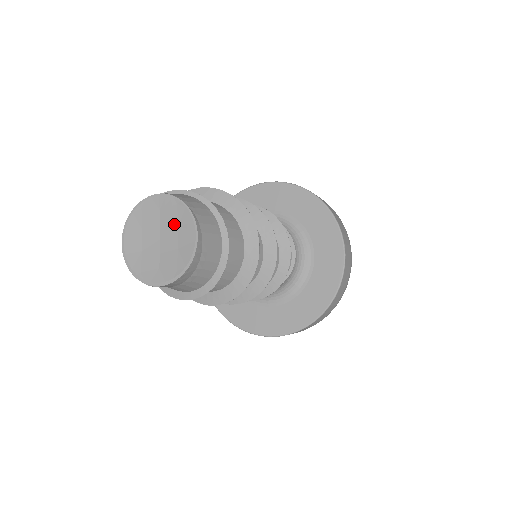
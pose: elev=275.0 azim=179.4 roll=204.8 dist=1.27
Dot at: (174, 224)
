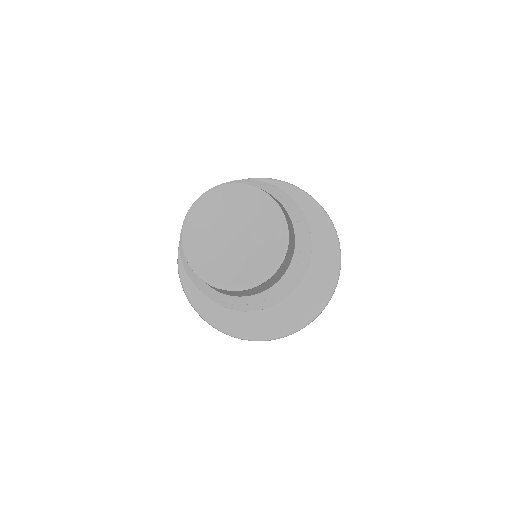
Dot at: (262, 238)
